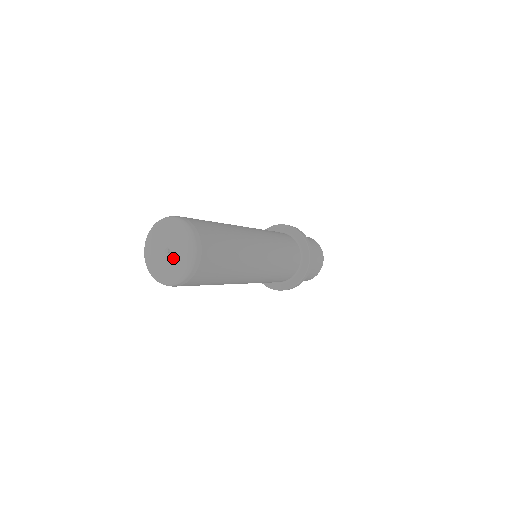
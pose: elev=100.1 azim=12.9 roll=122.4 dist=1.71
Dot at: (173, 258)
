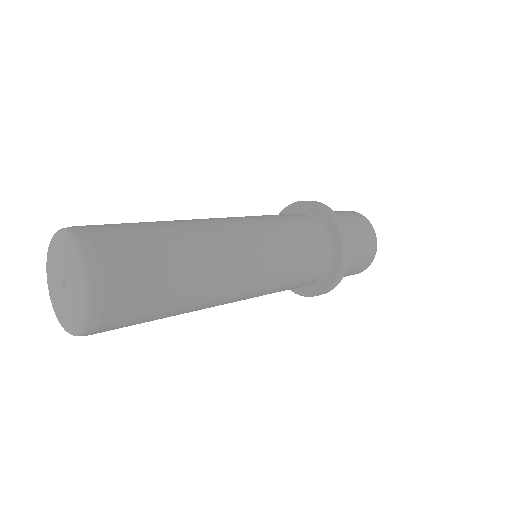
Dot at: (69, 280)
